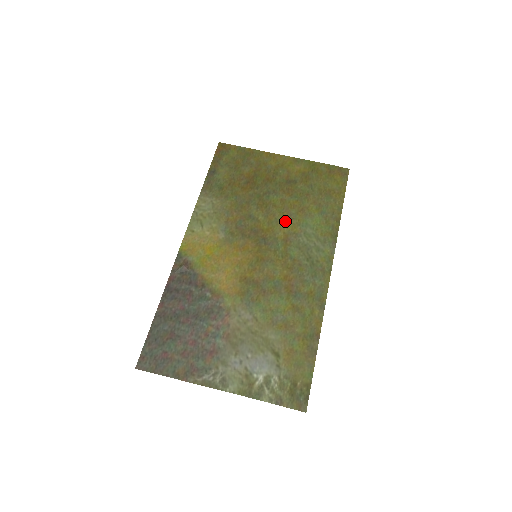
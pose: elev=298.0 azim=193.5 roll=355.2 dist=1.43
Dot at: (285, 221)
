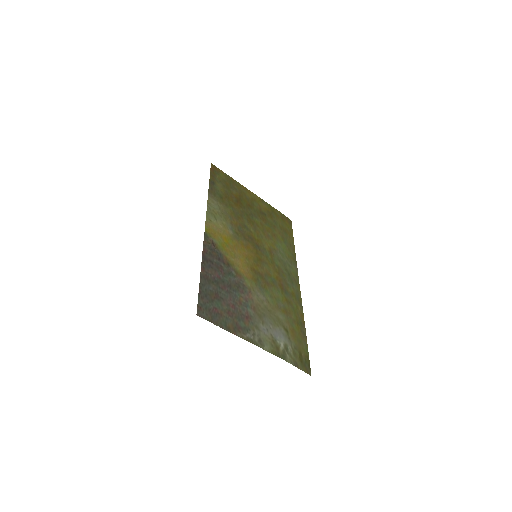
Dot at: (267, 239)
